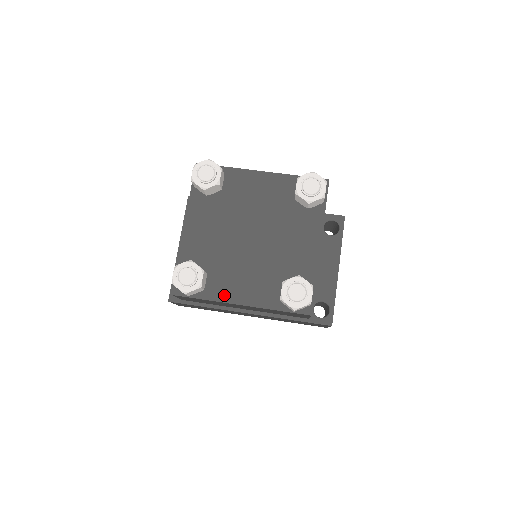
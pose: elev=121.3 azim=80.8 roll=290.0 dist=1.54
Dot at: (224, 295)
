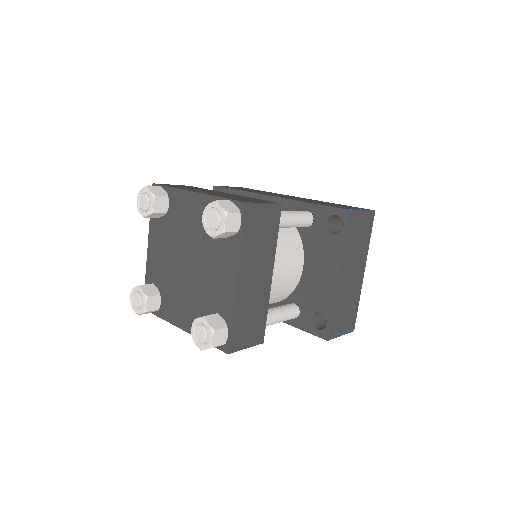
Dot at: (171, 317)
